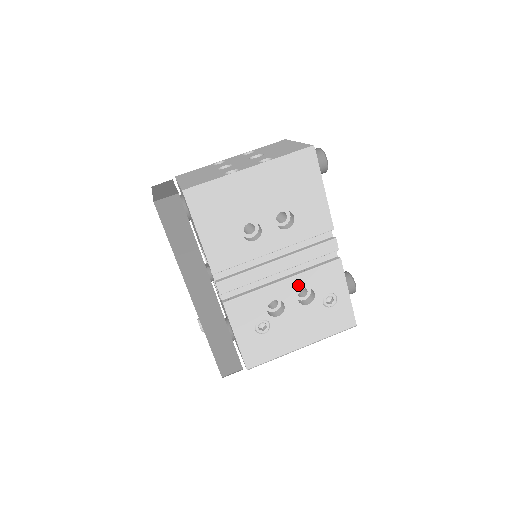
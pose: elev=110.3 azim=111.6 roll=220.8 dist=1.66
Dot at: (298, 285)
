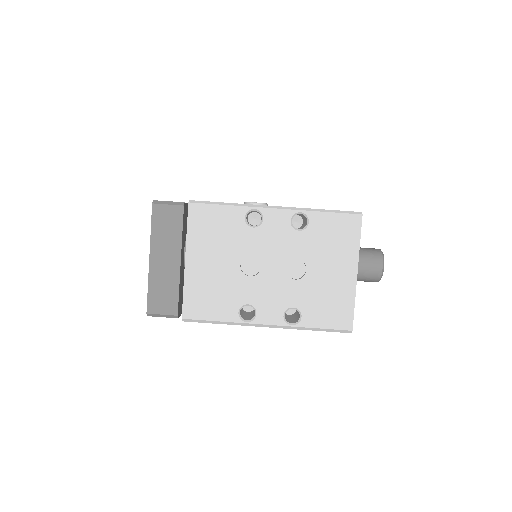
Dot at: occluded
